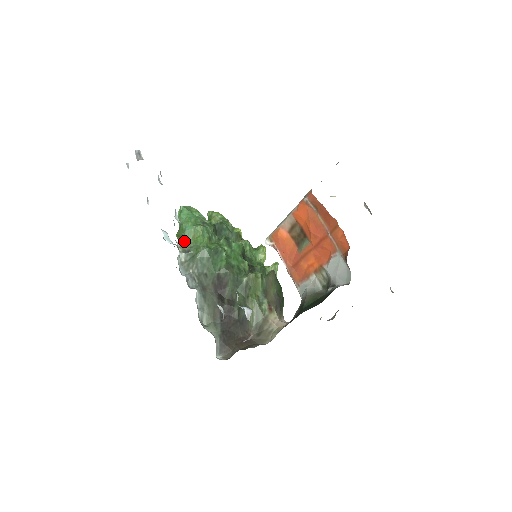
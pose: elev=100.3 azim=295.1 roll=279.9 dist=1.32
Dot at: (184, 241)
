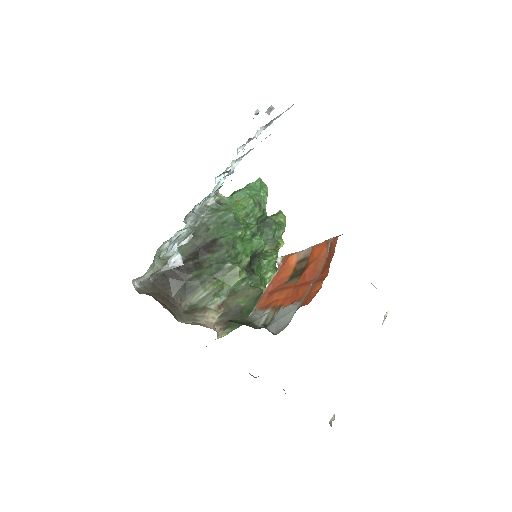
Dot at: (228, 197)
